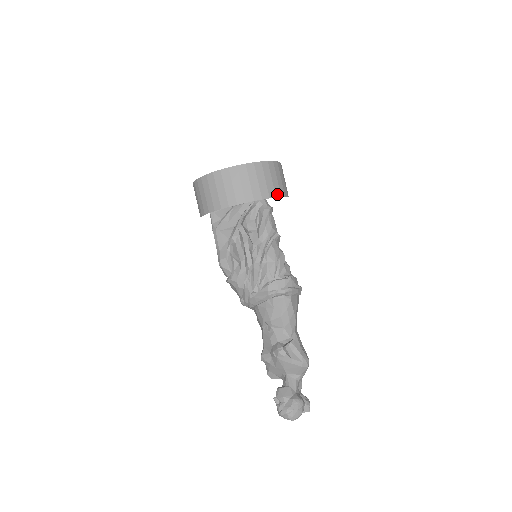
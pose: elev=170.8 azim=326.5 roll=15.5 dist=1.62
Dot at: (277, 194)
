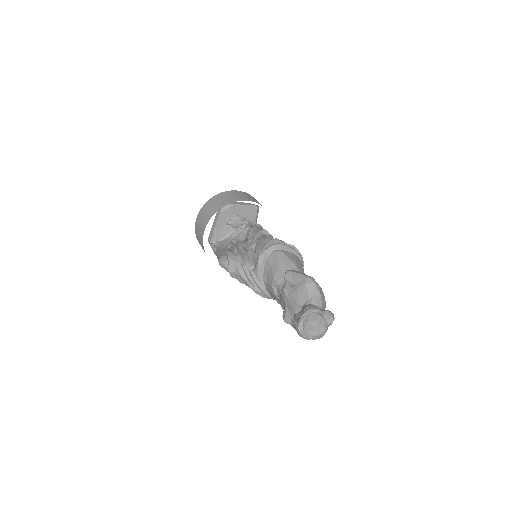
Dot at: (245, 200)
